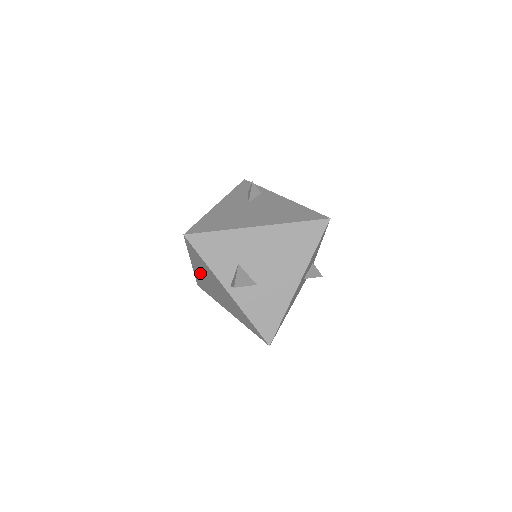
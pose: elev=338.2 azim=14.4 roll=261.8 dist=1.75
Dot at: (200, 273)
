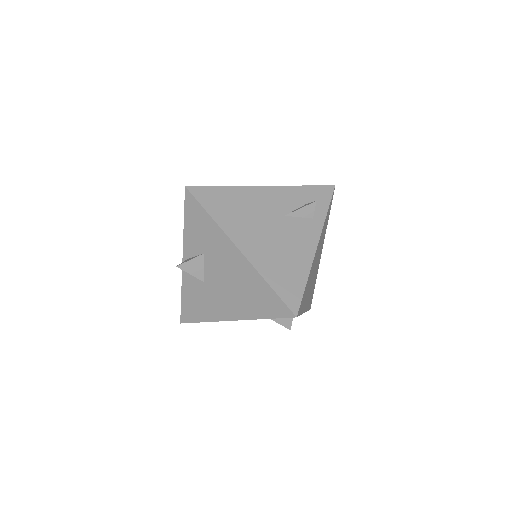
Dot at: occluded
